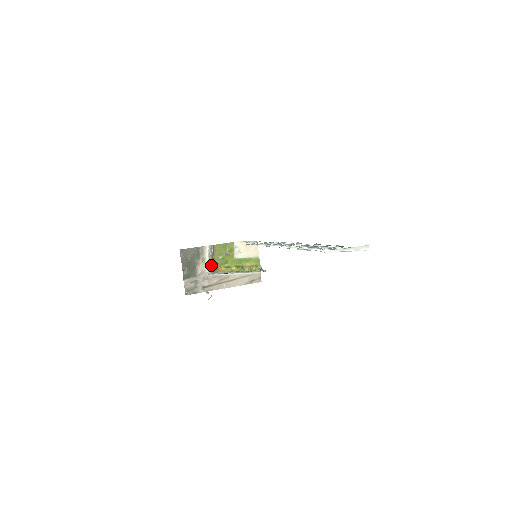
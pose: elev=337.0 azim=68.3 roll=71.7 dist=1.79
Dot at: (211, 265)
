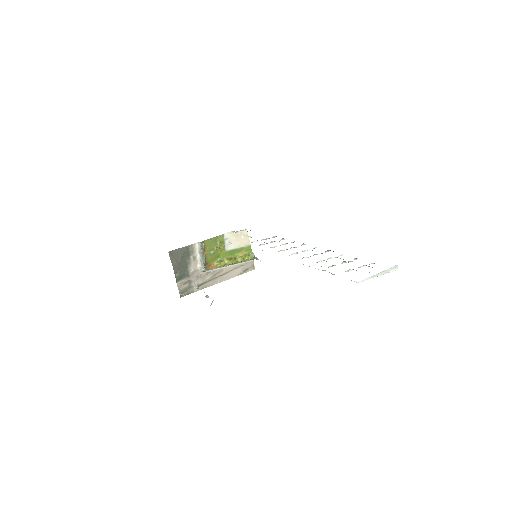
Dot at: (203, 262)
